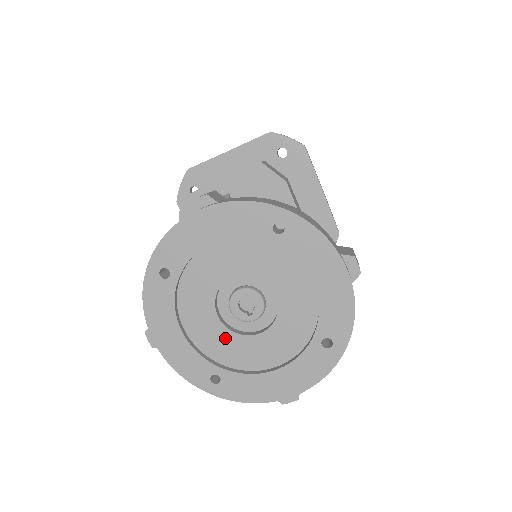
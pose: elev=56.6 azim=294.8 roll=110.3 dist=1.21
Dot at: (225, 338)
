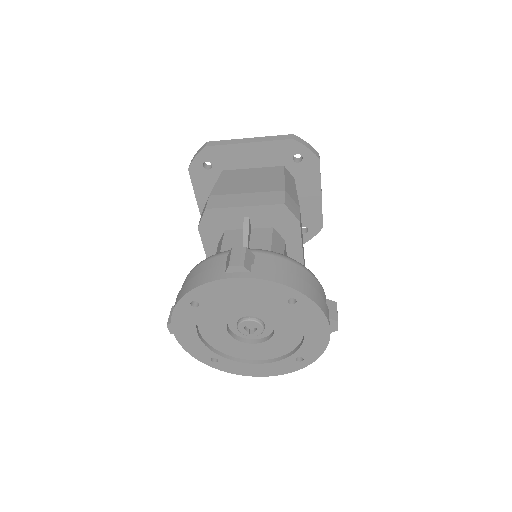
Dot at: (228, 341)
